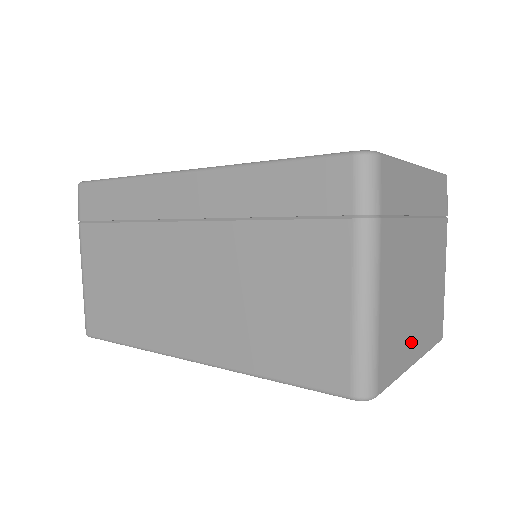
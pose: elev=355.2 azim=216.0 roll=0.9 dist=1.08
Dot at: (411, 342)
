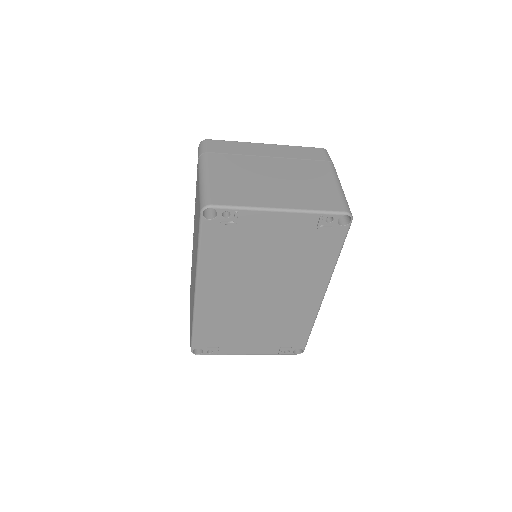
Dot at: (267, 198)
